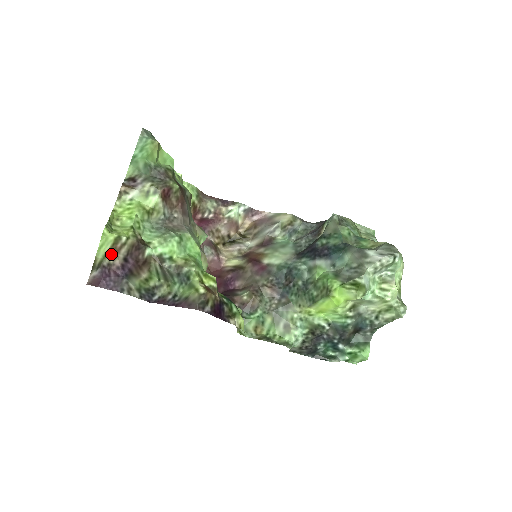
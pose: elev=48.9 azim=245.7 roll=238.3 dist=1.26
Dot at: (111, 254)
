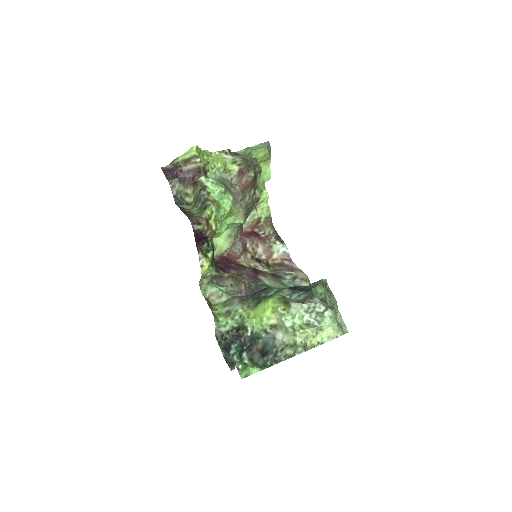
Dot at: (186, 162)
